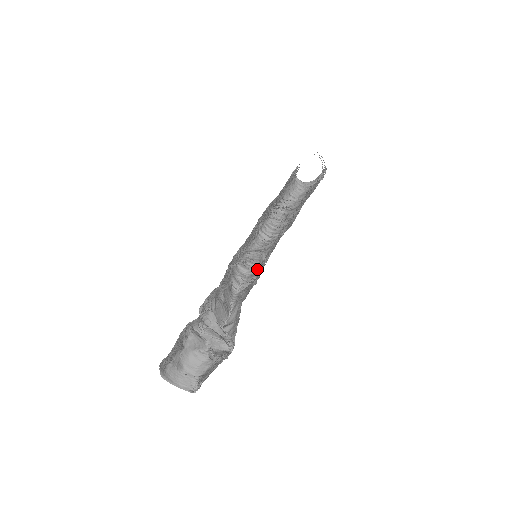
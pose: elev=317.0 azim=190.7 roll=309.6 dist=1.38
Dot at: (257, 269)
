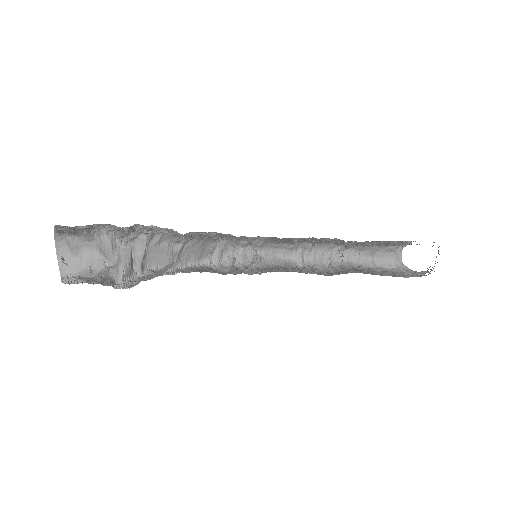
Dot at: (234, 262)
